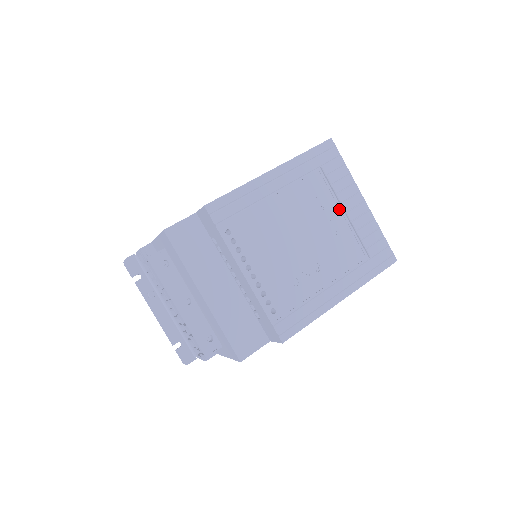
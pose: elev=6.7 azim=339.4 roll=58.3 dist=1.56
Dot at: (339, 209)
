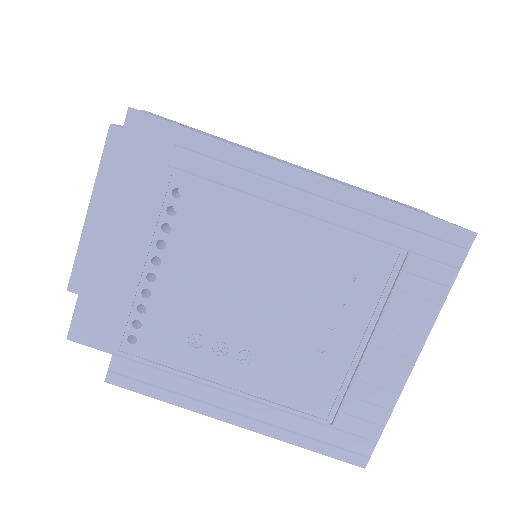
Dot at: (365, 329)
